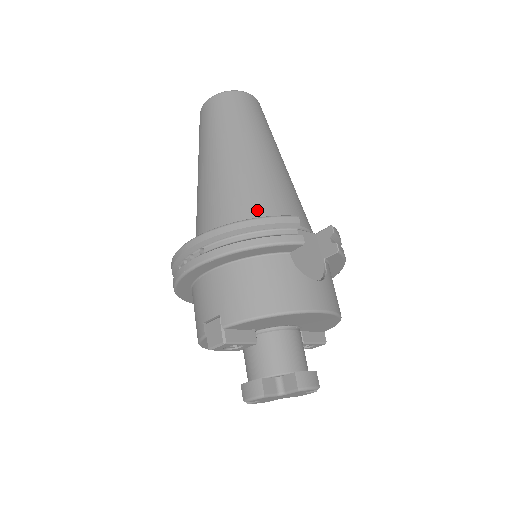
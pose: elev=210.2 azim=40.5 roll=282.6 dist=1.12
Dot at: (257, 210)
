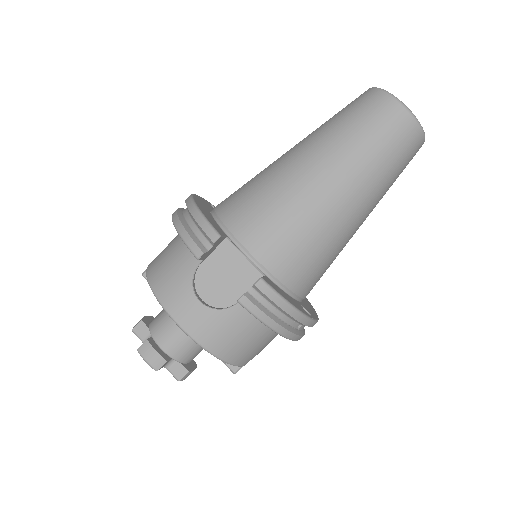
Dot at: (236, 210)
